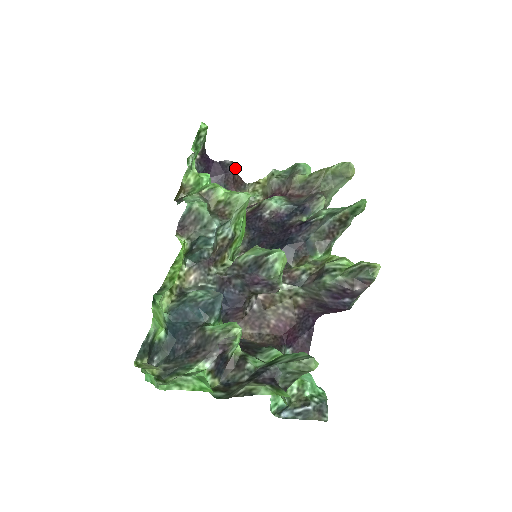
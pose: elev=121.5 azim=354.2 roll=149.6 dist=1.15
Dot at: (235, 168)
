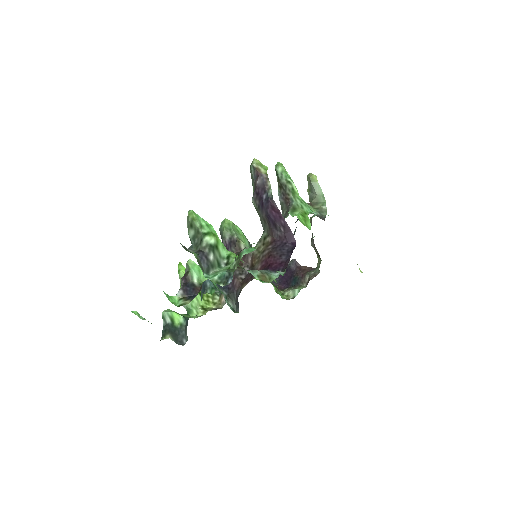
Dot at: (297, 263)
